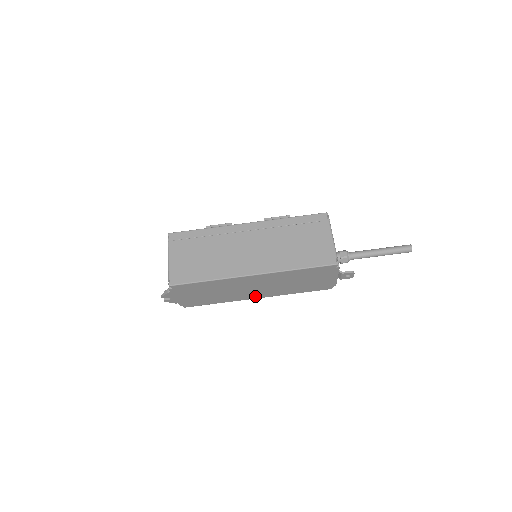
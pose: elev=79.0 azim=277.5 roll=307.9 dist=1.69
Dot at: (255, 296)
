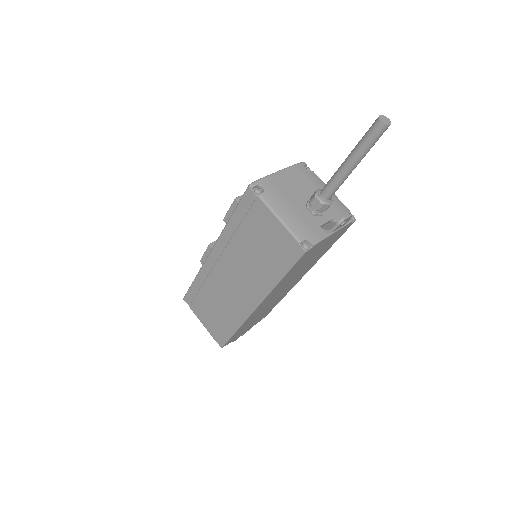
Dot at: (297, 280)
